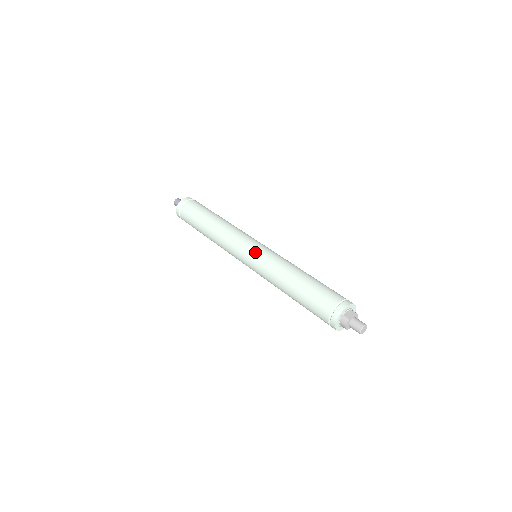
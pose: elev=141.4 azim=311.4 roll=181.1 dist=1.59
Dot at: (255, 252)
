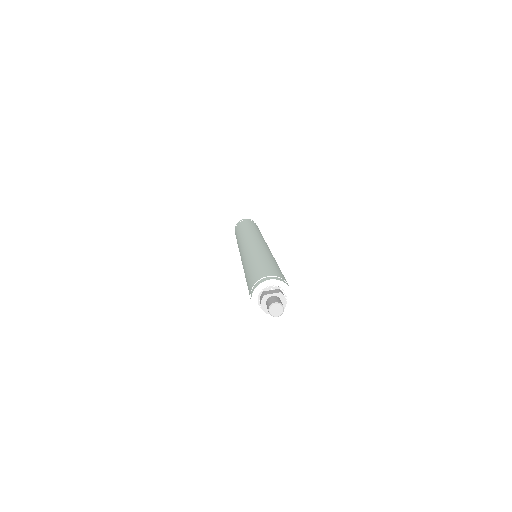
Dot at: (247, 246)
